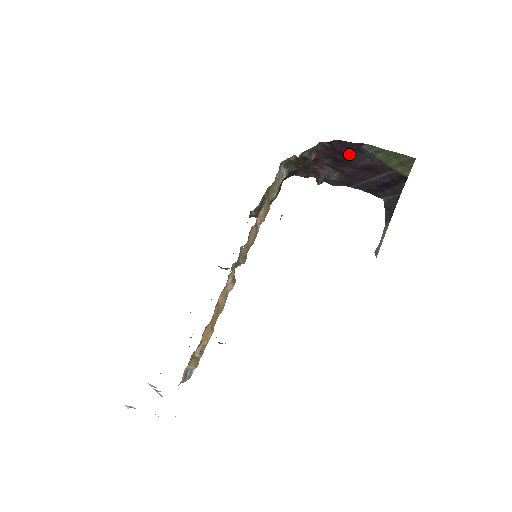
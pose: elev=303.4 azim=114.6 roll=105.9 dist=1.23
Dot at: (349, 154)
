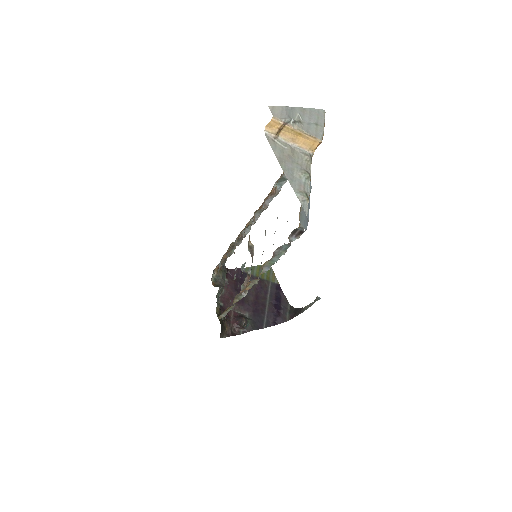
Dot at: (241, 282)
